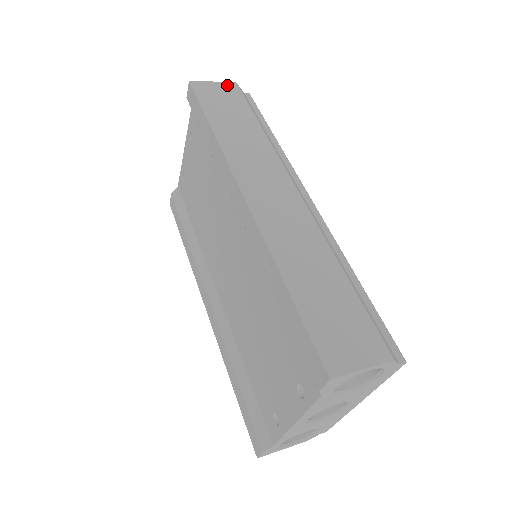
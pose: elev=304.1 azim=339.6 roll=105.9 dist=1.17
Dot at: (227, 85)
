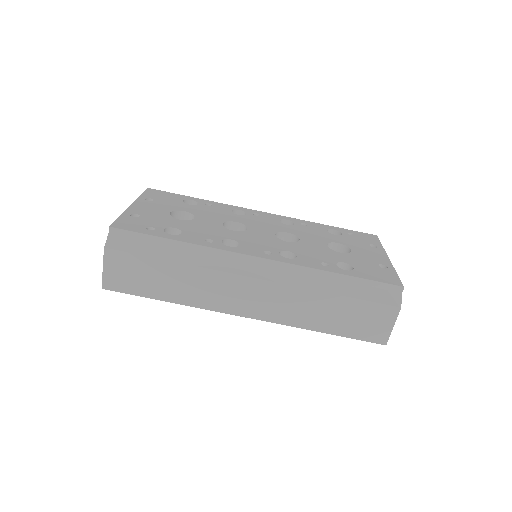
Dot at: (109, 259)
